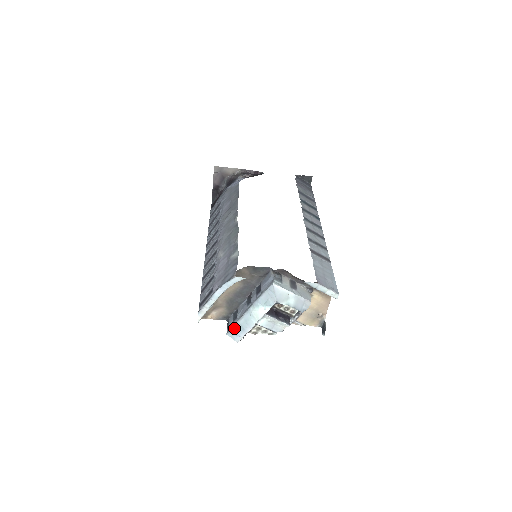
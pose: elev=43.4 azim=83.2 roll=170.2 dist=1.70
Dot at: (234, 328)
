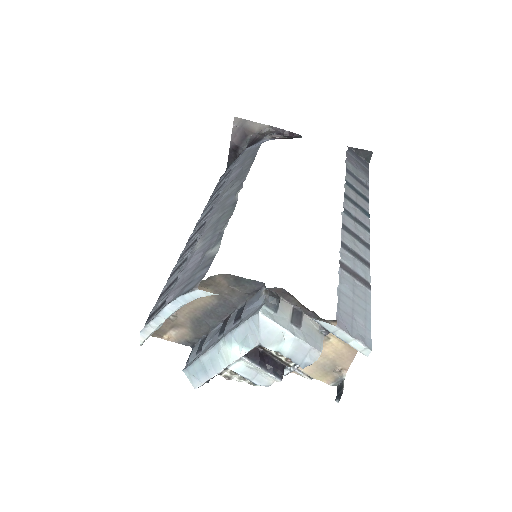
Dot at: (194, 365)
